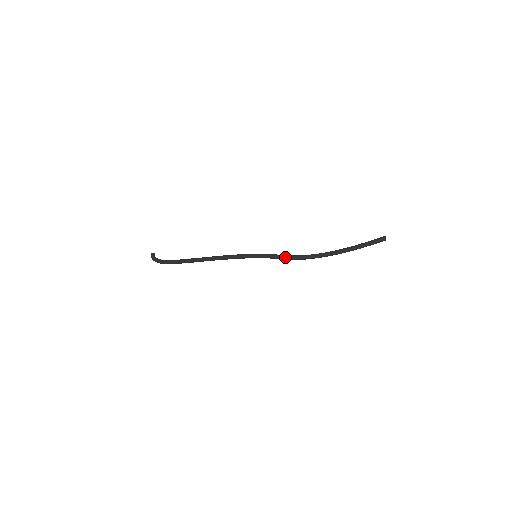
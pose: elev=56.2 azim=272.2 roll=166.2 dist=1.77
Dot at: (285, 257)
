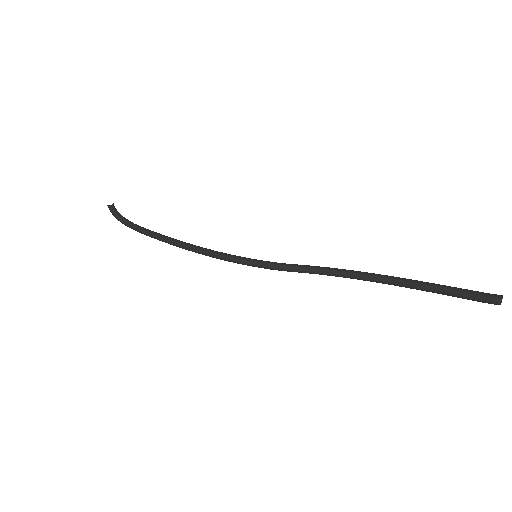
Dot at: (303, 272)
